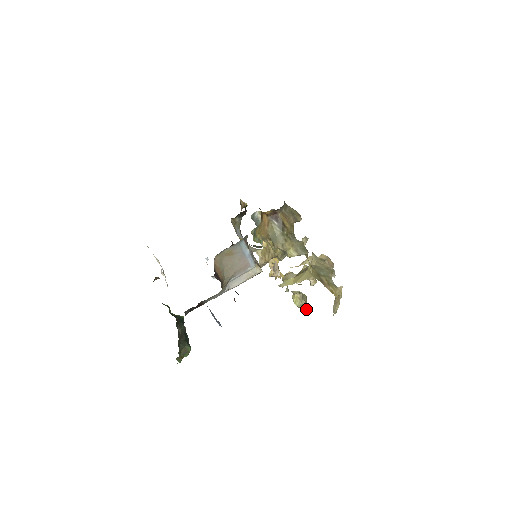
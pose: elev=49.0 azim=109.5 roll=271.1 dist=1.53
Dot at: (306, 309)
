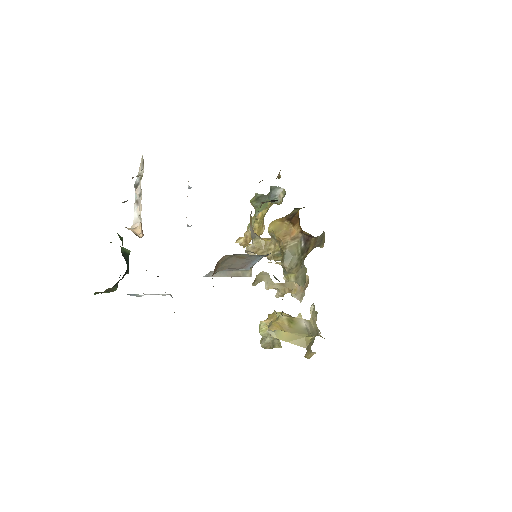
Dot at: (268, 346)
